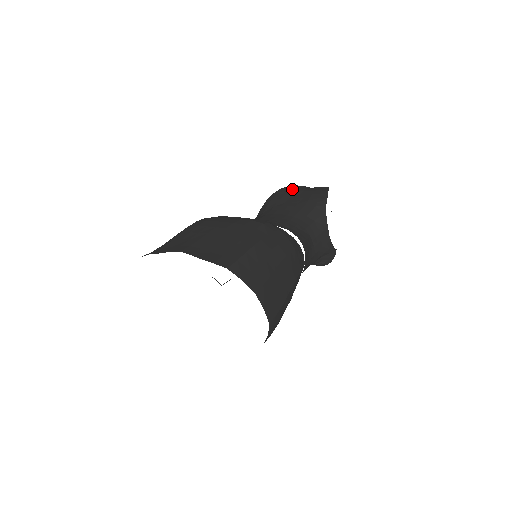
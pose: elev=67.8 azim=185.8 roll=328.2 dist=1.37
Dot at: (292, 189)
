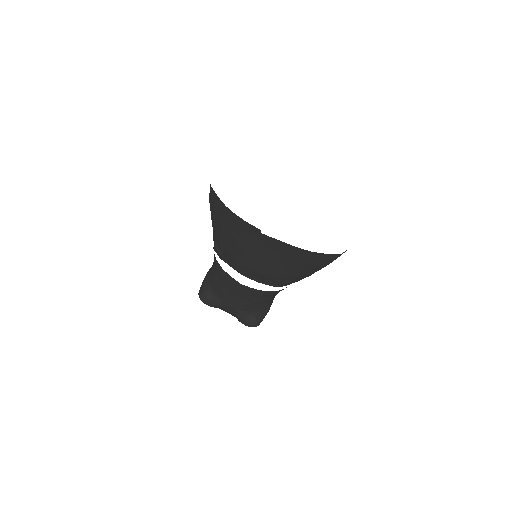
Dot at: occluded
